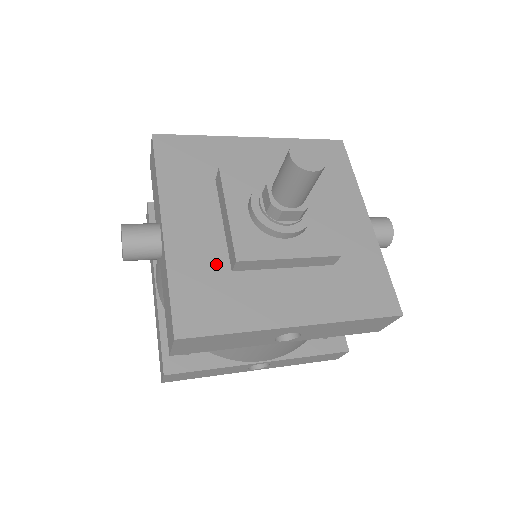
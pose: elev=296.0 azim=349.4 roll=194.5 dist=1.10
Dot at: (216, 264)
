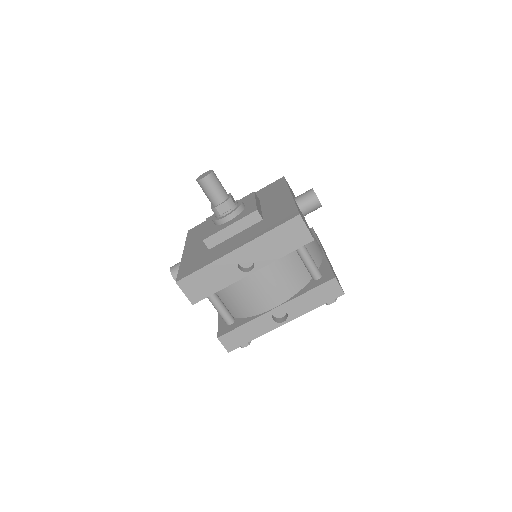
Dot at: (202, 251)
